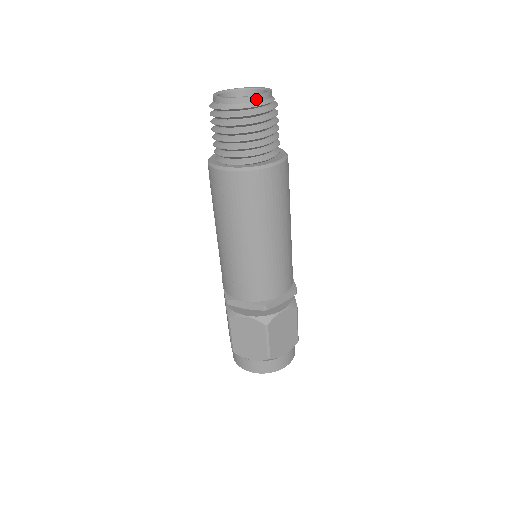
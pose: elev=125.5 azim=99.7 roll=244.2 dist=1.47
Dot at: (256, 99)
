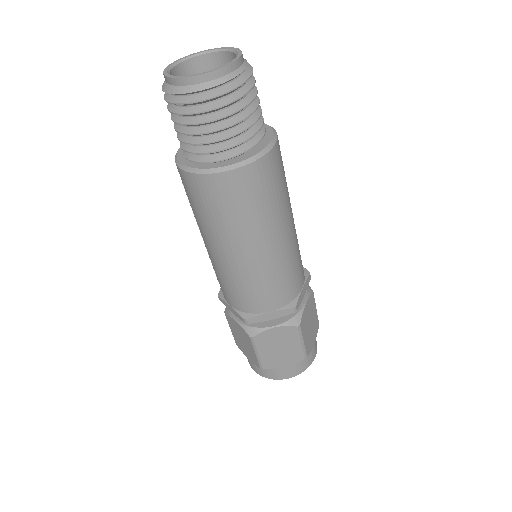
Dot at: (197, 80)
